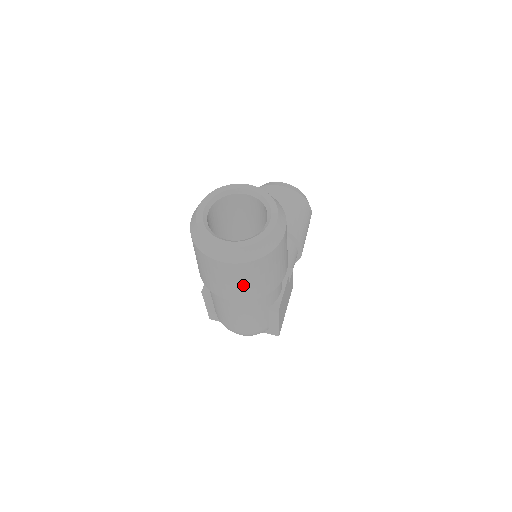
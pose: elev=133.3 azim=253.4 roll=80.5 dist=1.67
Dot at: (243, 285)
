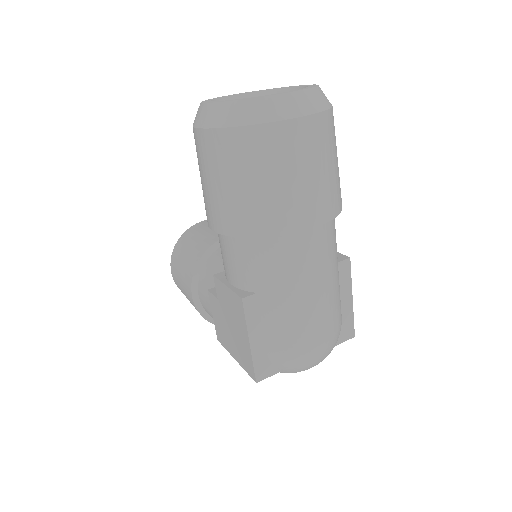
Dot at: (326, 174)
